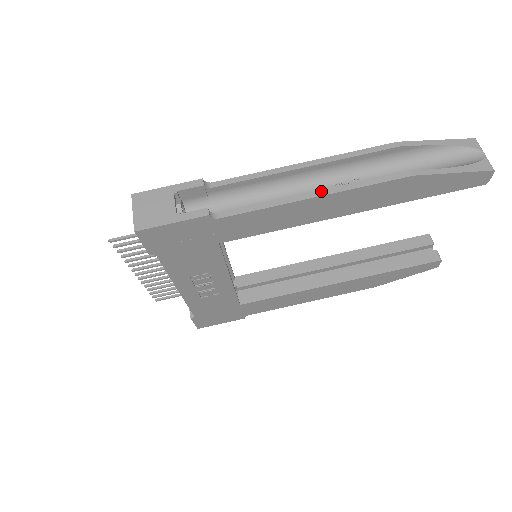
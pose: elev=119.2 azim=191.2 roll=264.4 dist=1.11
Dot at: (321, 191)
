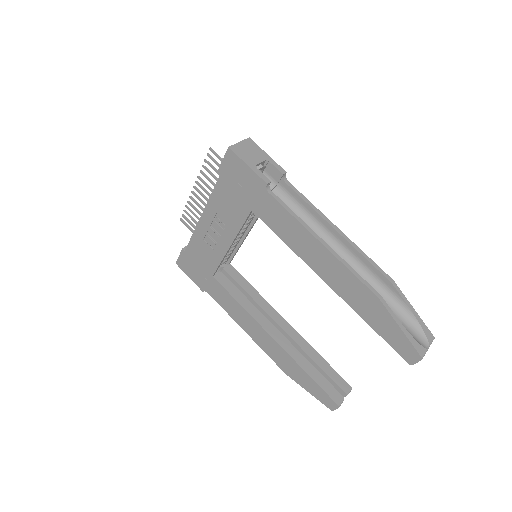
Dot at: (328, 245)
